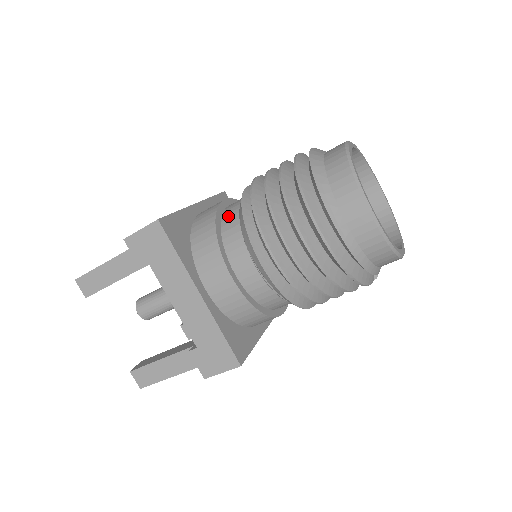
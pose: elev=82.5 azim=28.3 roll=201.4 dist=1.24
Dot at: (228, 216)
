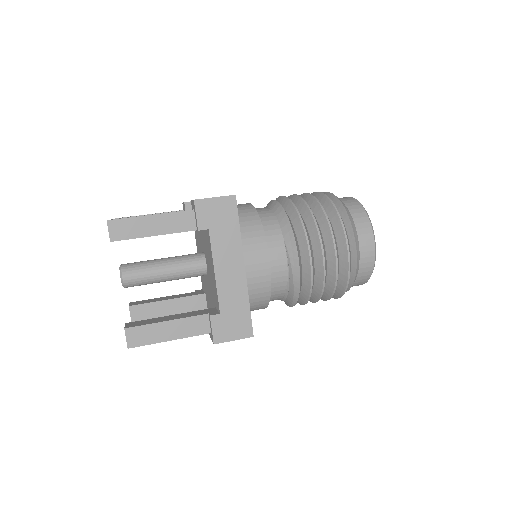
Dot at: (264, 215)
